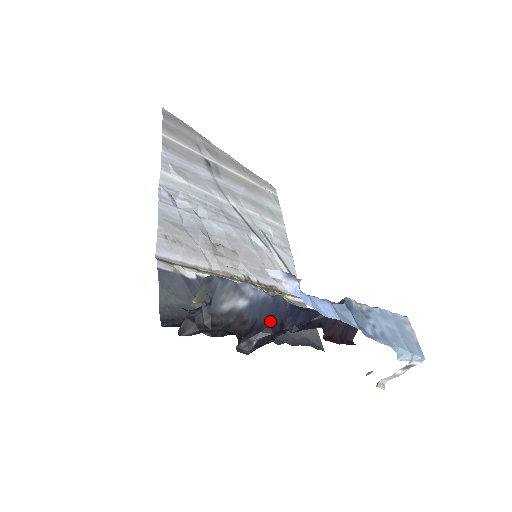
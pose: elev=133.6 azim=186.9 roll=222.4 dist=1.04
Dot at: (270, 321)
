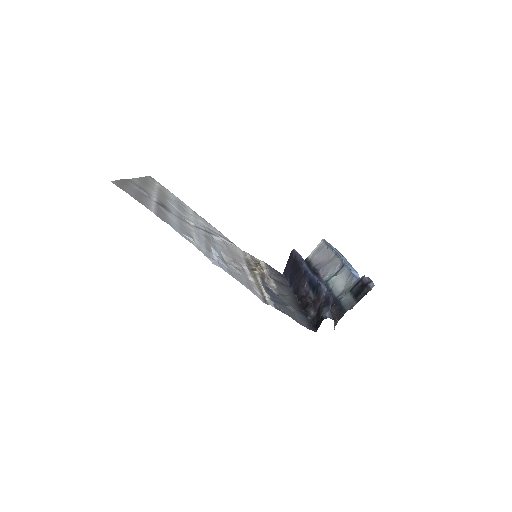
Dot at: occluded
